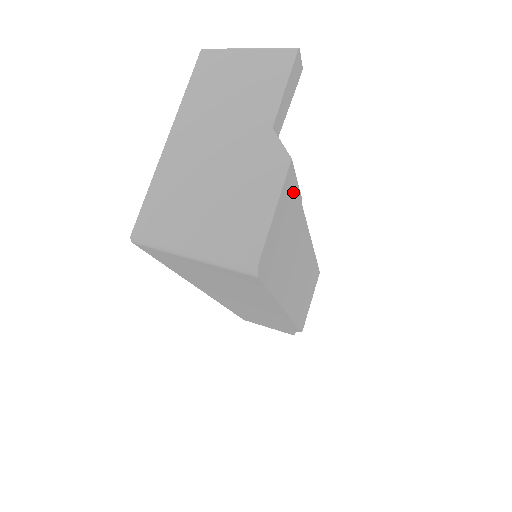
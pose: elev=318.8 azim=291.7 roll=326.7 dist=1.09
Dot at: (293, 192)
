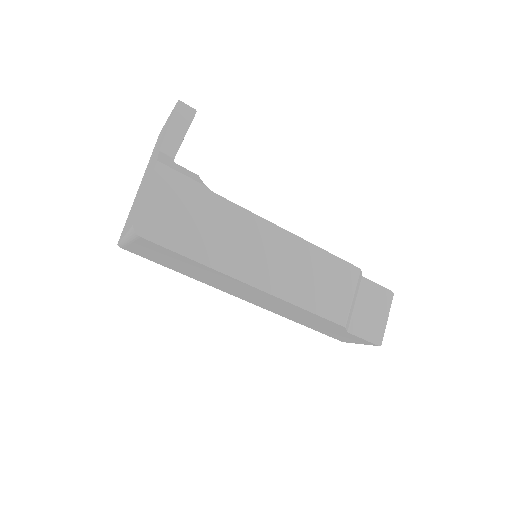
Dot at: (181, 183)
